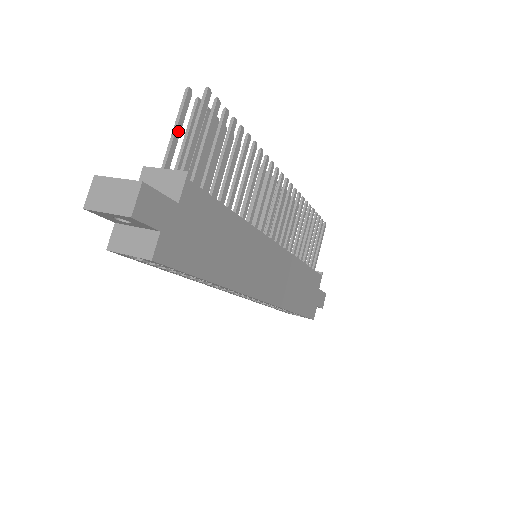
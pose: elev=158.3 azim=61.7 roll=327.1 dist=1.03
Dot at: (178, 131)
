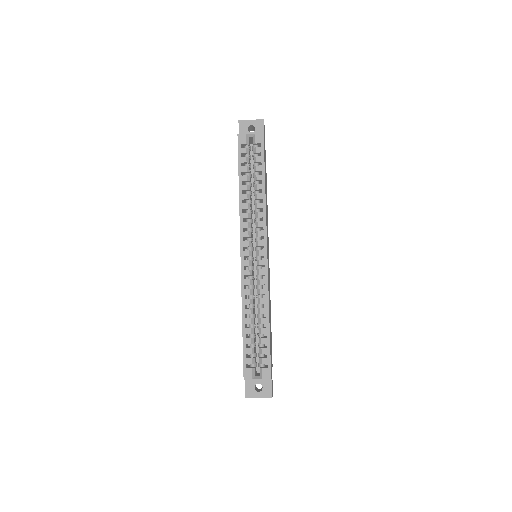
Dot at: occluded
